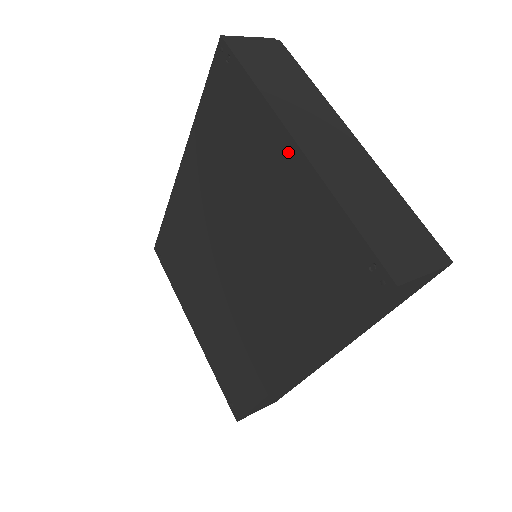
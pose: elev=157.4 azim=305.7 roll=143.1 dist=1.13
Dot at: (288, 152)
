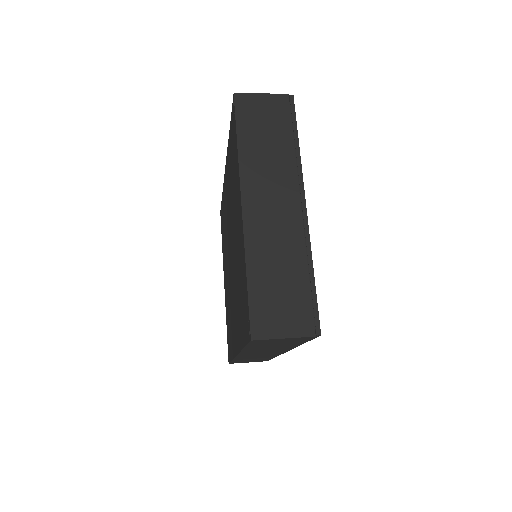
Dot at: (240, 209)
